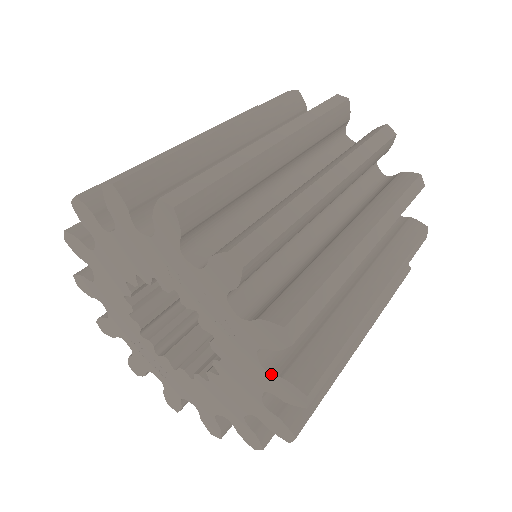
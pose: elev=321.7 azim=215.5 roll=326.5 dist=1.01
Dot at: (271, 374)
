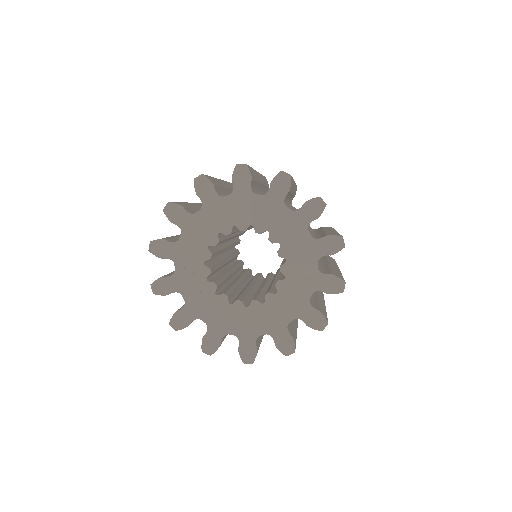
Dot at: (313, 307)
